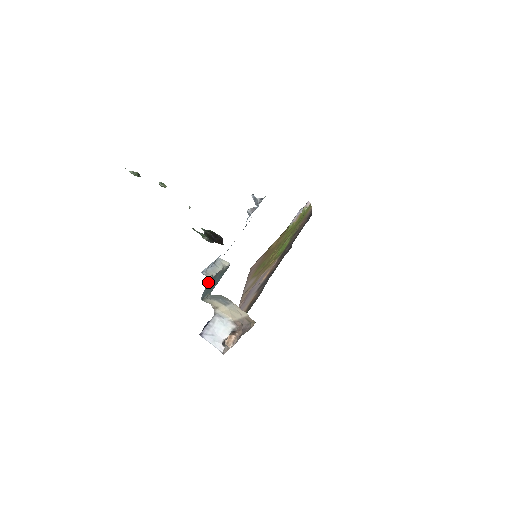
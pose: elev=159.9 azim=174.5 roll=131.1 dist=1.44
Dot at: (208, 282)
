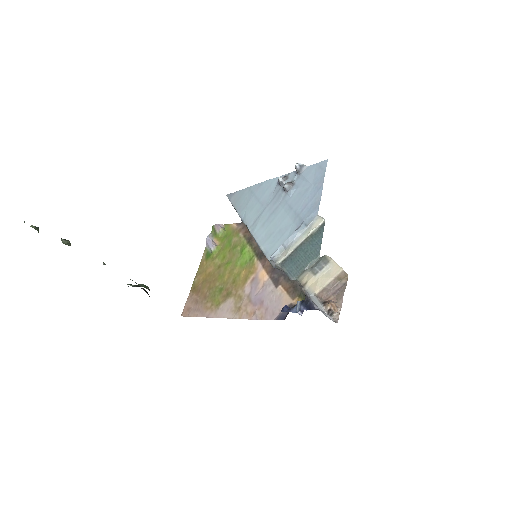
Dot at: (283, 264)
